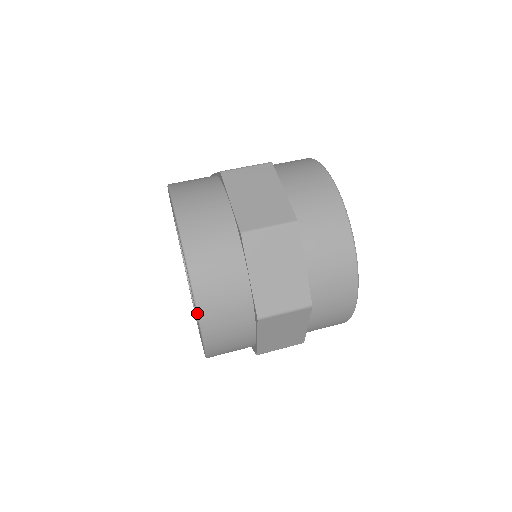
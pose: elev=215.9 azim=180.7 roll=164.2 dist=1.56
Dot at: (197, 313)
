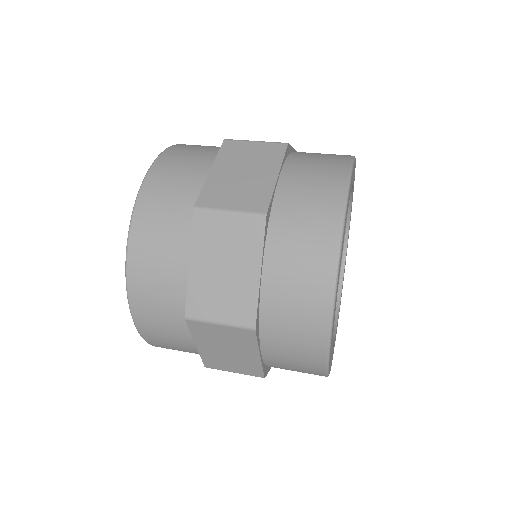
Dot at: (126, 284)
